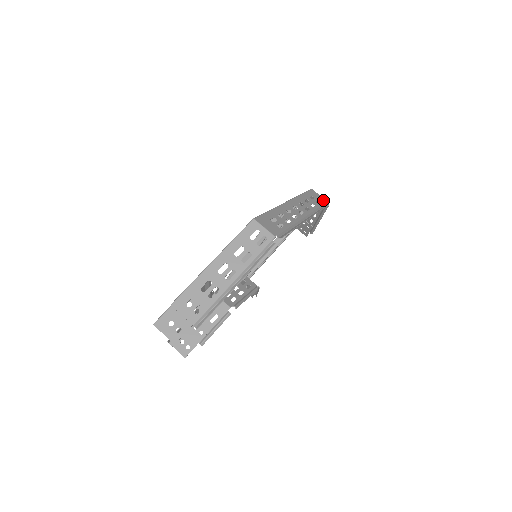
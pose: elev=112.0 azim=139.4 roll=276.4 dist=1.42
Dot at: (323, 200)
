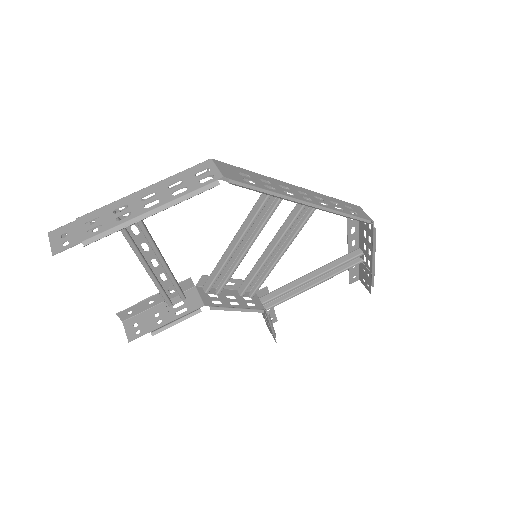
Dot at: (367, 217)
